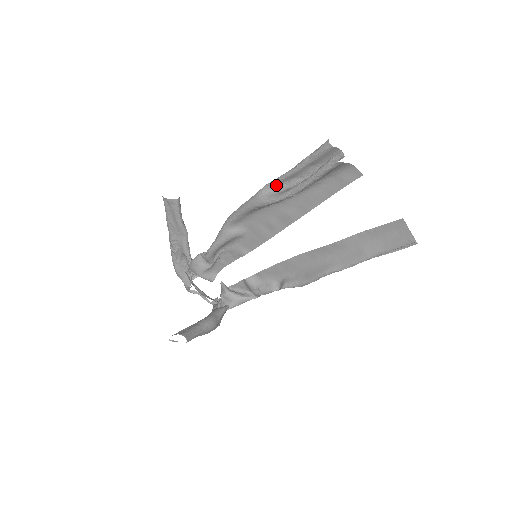
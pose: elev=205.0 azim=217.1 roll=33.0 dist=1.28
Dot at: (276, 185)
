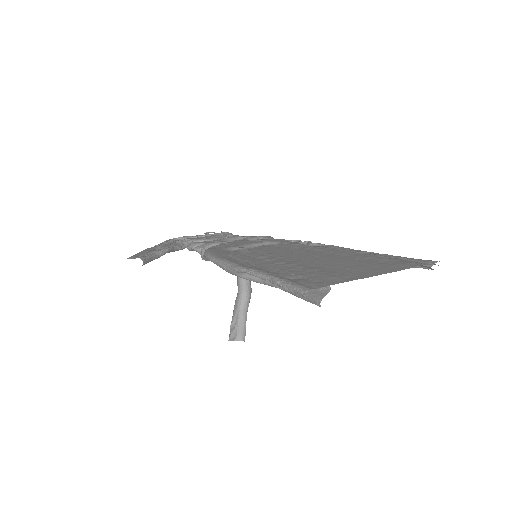
Dot at: occluded
